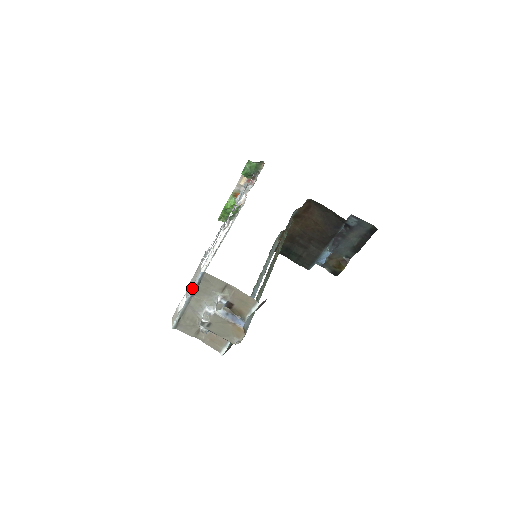
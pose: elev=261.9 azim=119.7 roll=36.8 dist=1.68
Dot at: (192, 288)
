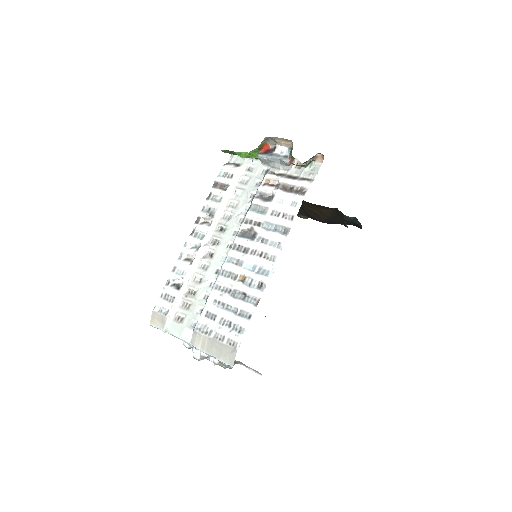
Dot at: (209, 355)
